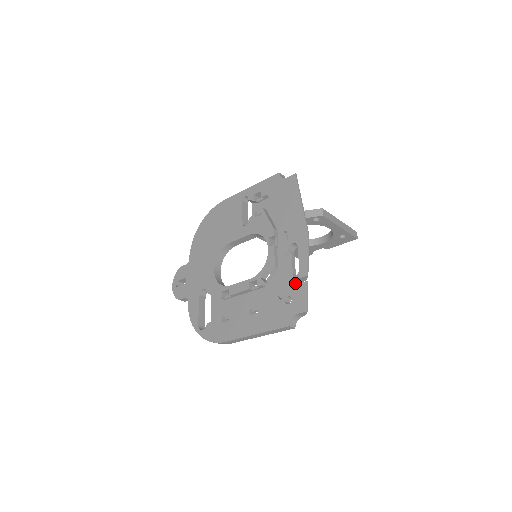
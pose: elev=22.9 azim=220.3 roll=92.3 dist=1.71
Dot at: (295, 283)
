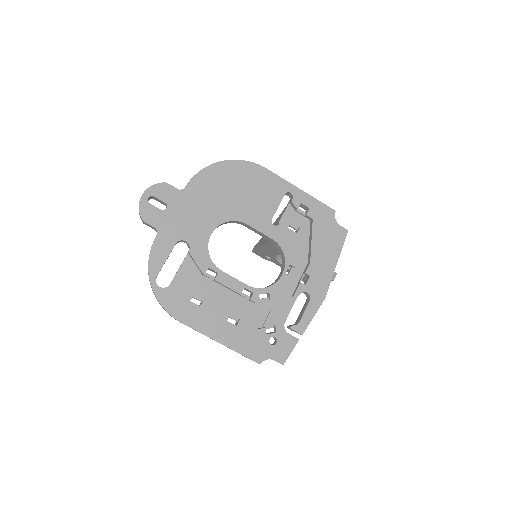
Dot at: (283, 325)
